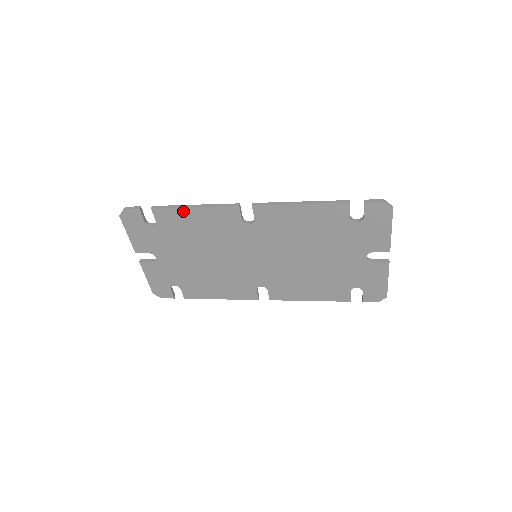
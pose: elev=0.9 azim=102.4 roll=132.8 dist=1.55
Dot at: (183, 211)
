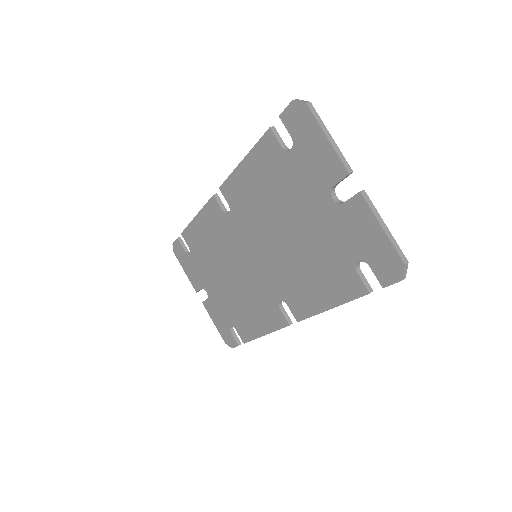
Dot at: (194, 225)
